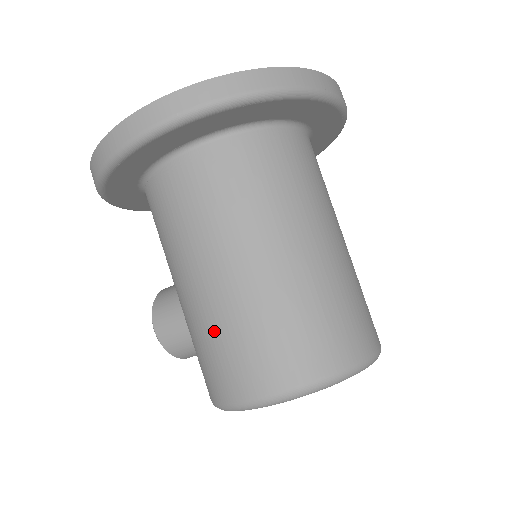
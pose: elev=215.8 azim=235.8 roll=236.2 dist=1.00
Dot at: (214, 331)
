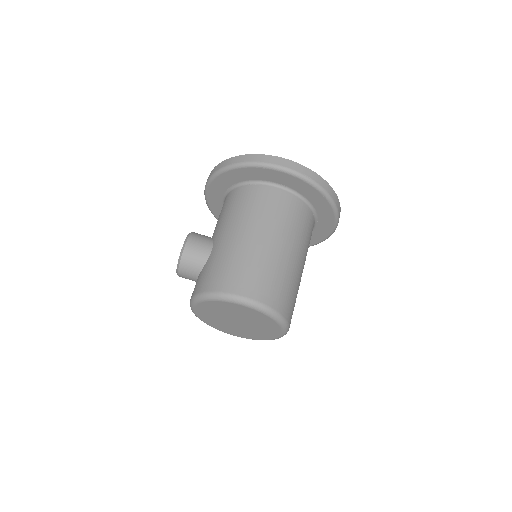
Dot at: (245, 259)
